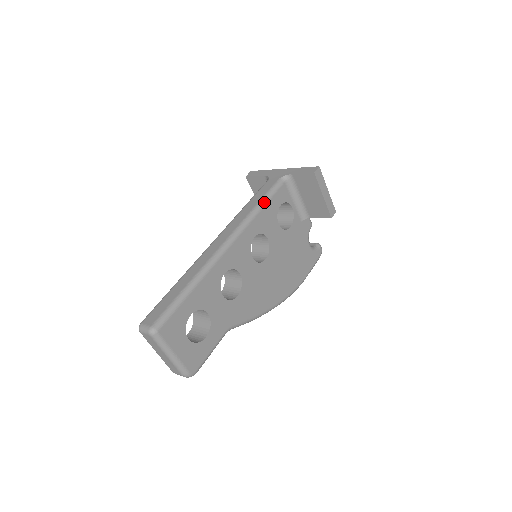
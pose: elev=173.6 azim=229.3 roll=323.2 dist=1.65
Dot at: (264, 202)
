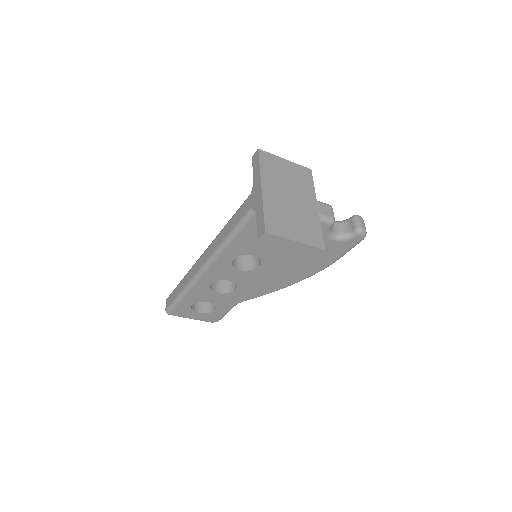
Dot at: (233, 235)
